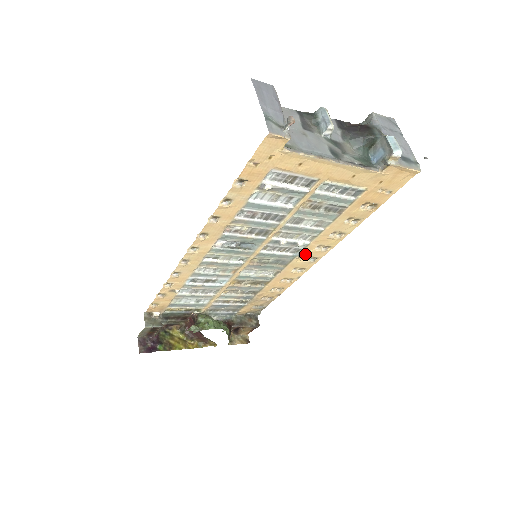
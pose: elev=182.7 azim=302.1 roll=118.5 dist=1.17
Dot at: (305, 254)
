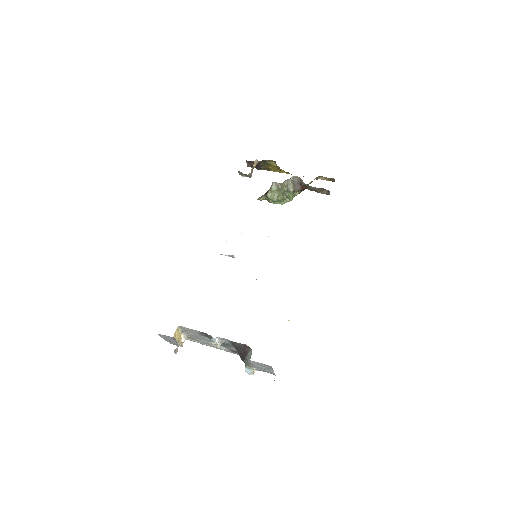
Dot at: occluded
